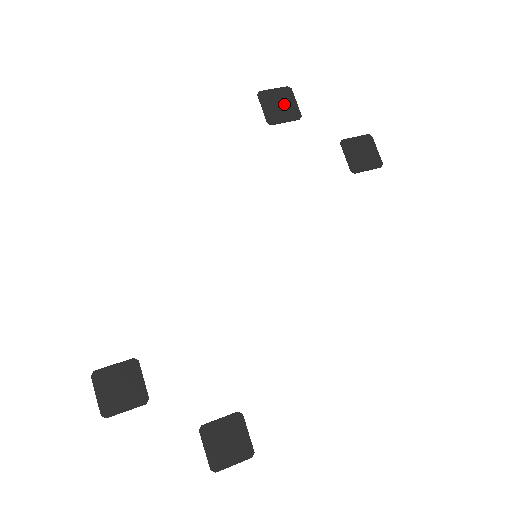
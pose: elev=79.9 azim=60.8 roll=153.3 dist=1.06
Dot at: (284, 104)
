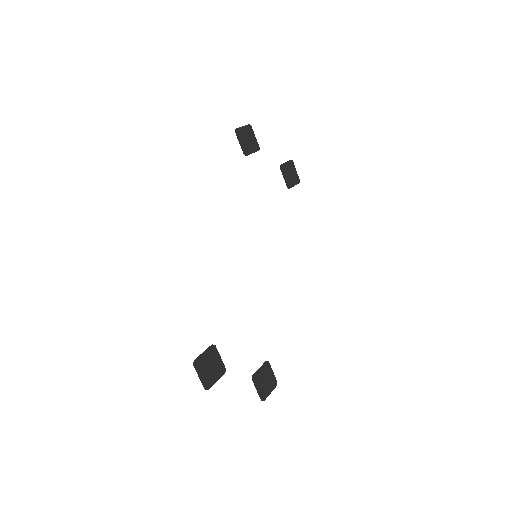
Dot at: (250, 139)
